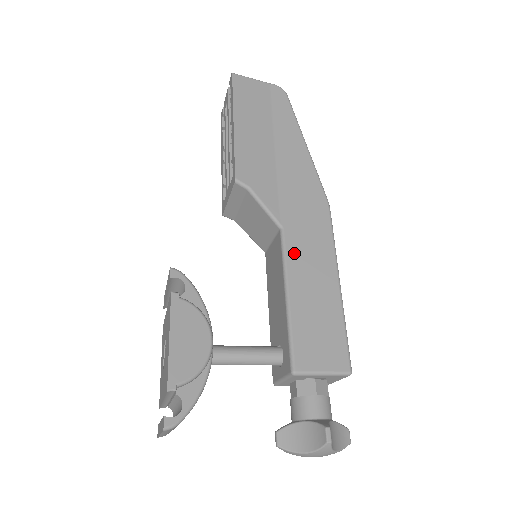
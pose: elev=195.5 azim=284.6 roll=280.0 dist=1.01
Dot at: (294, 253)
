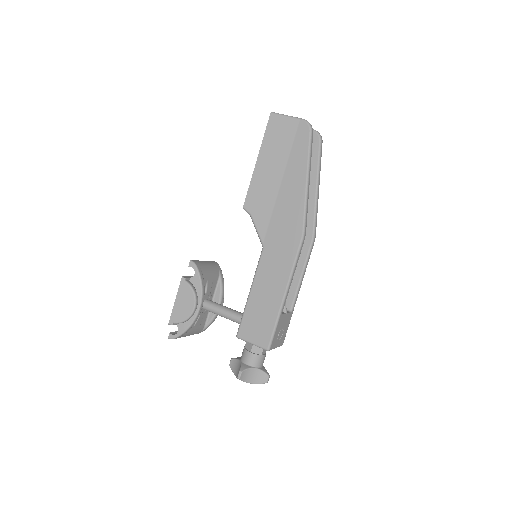
Dot at: (264, 267)
